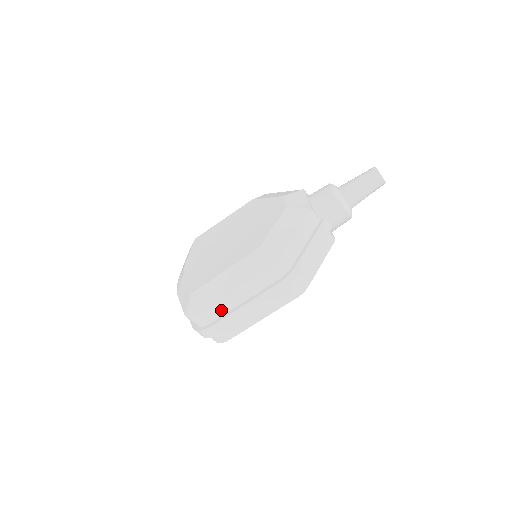
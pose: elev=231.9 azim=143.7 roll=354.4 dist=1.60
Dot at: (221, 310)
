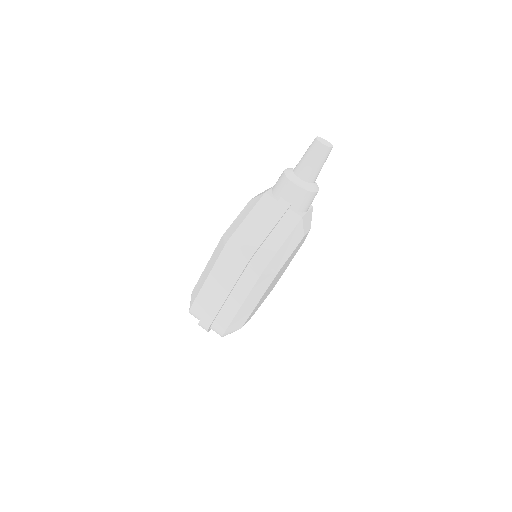
Dot at: (206, 300)
